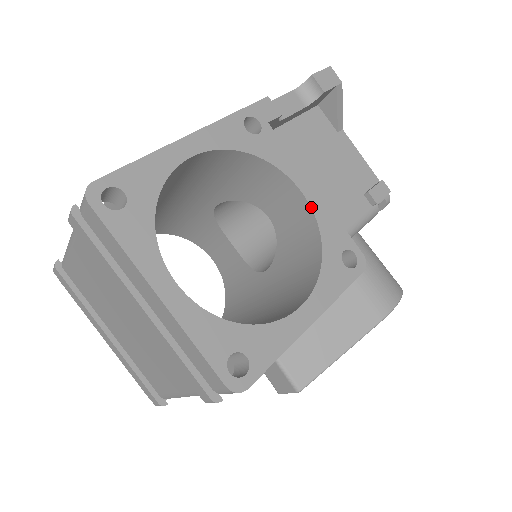
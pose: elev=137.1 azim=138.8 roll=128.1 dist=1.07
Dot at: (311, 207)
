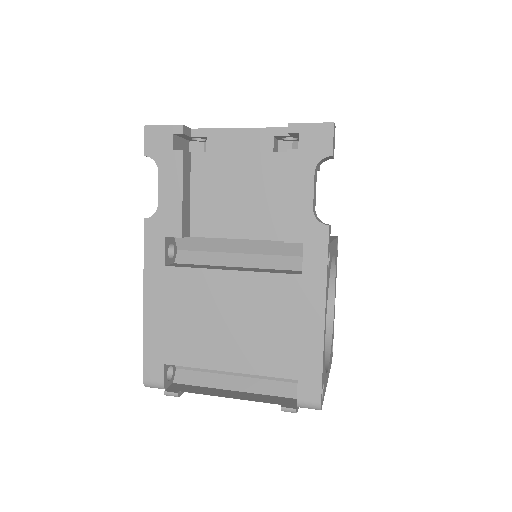
Dot at: (334, 253)
